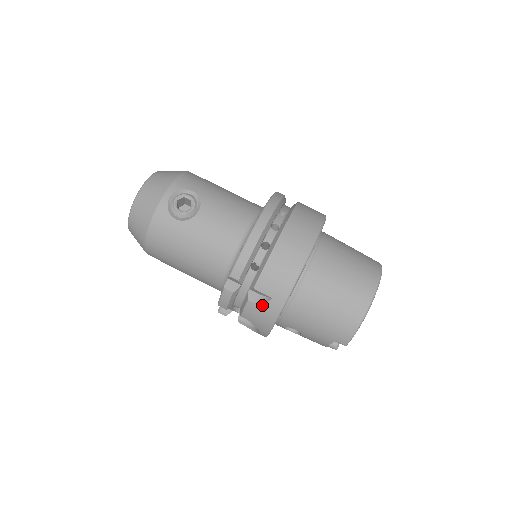
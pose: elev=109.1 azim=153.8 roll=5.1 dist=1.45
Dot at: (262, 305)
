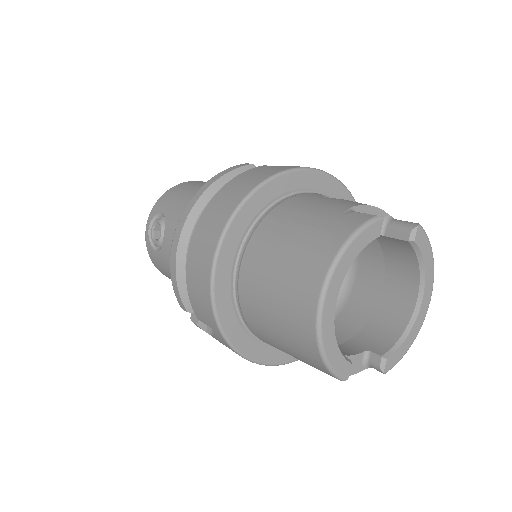
Dot at: (216, 337)
